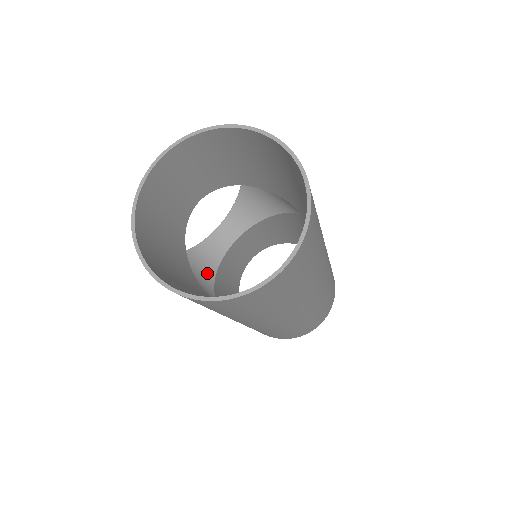
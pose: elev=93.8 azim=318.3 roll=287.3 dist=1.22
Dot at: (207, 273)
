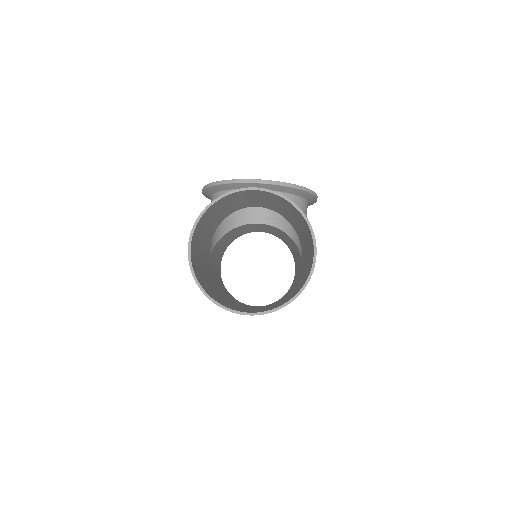
Dot at: (225, 226)
